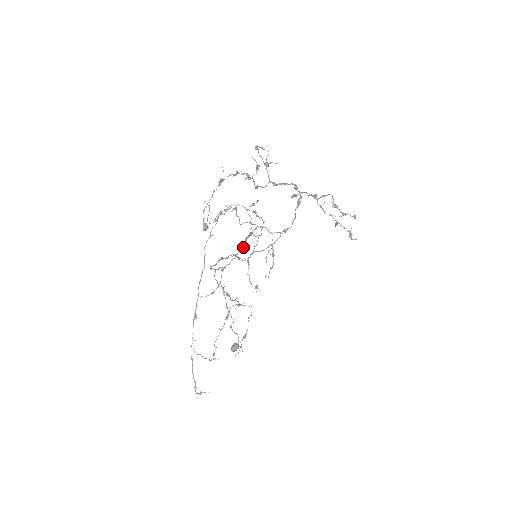
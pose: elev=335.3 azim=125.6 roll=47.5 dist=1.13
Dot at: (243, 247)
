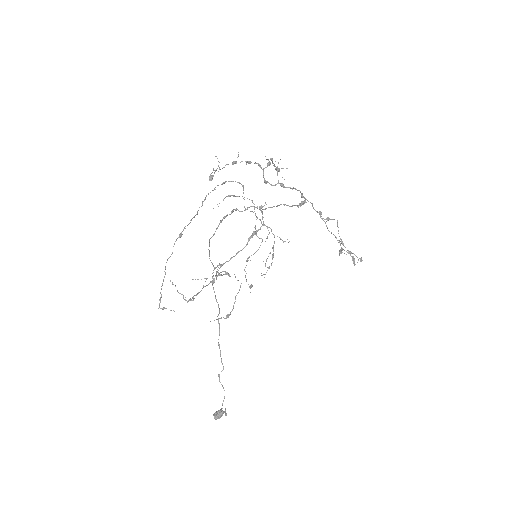
Dot at: occluded
